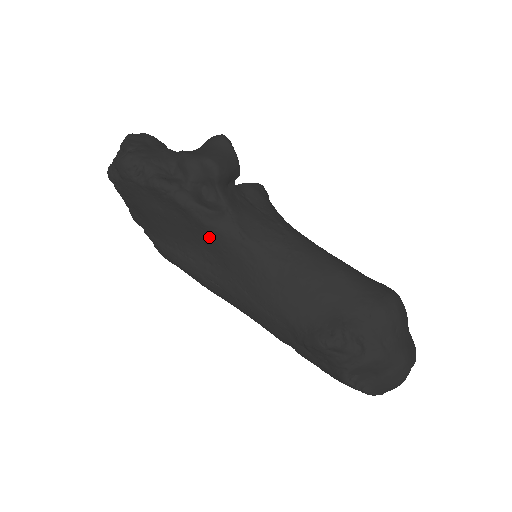
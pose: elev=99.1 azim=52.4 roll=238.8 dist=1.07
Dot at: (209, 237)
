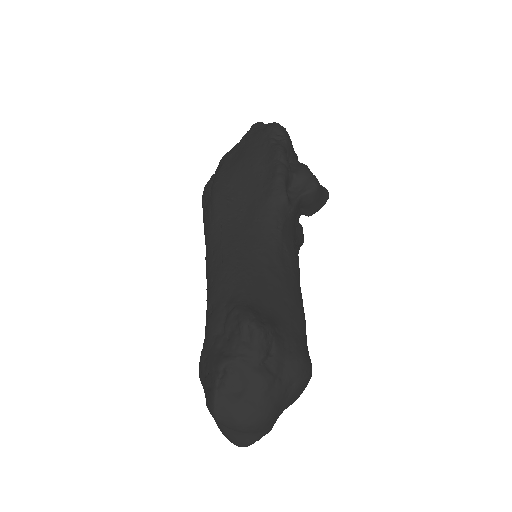
Dot at: (262, 204)
